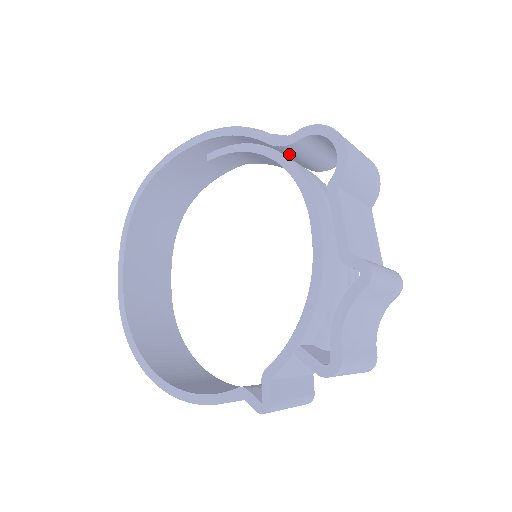
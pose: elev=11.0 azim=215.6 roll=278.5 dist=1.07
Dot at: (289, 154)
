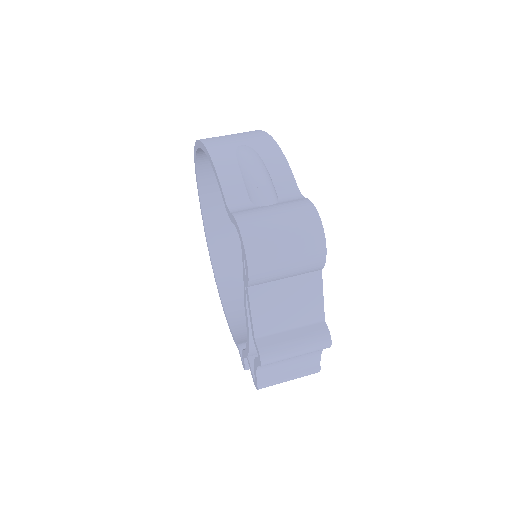
Dot at: occluded
